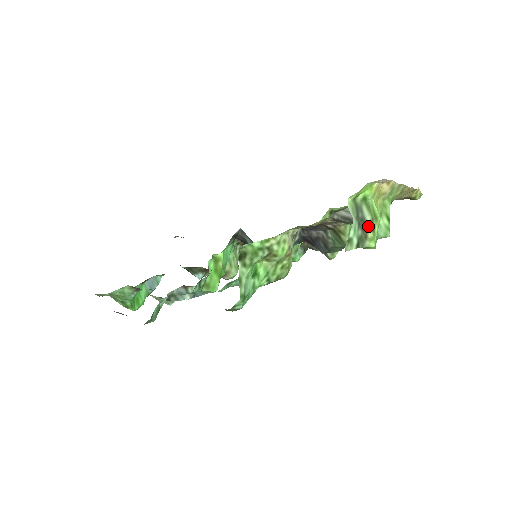
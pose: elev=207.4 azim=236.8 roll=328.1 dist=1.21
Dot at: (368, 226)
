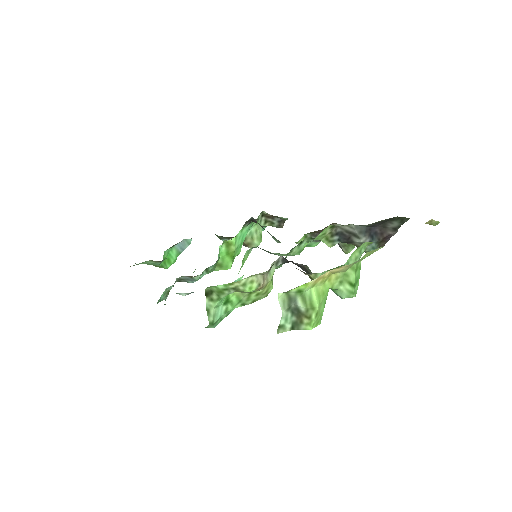
Dot at: (303, 314)
